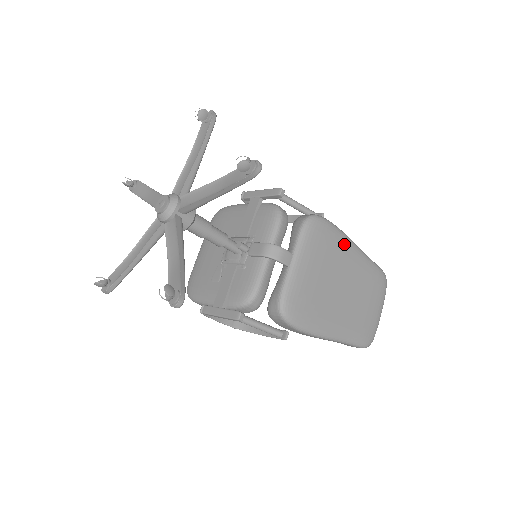
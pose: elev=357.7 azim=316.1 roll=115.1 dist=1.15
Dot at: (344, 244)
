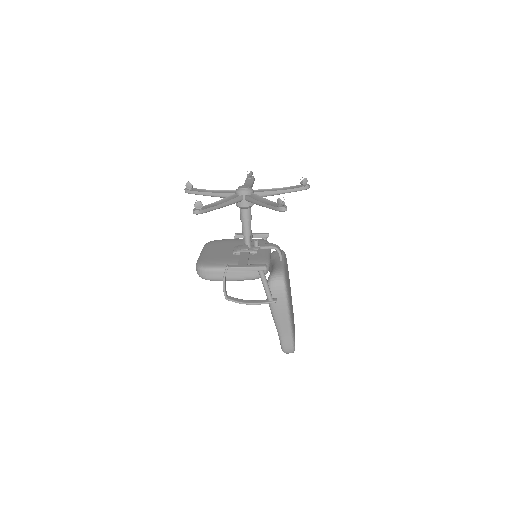
Dot at: occluded
